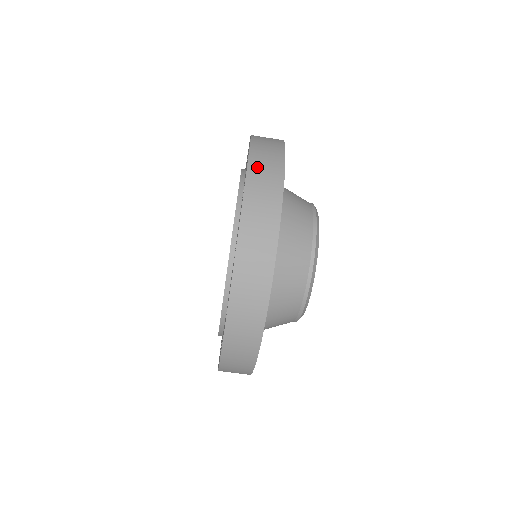
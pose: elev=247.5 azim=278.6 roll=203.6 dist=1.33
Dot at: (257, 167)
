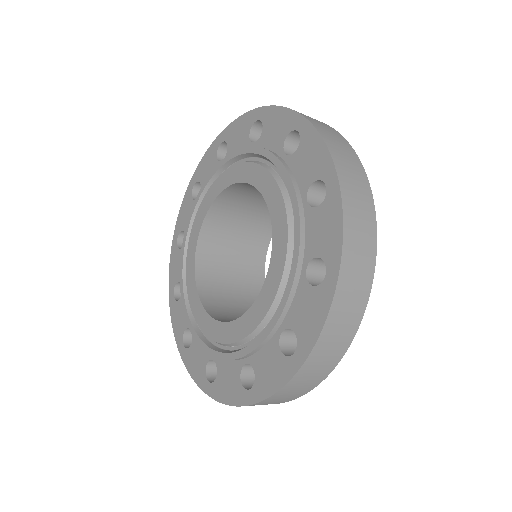
Dot at: (342, 165)
